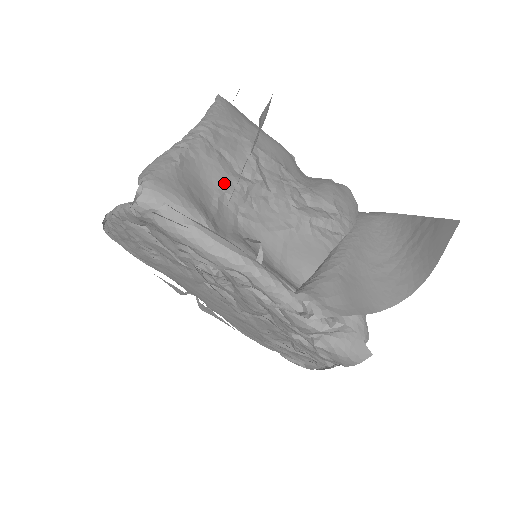
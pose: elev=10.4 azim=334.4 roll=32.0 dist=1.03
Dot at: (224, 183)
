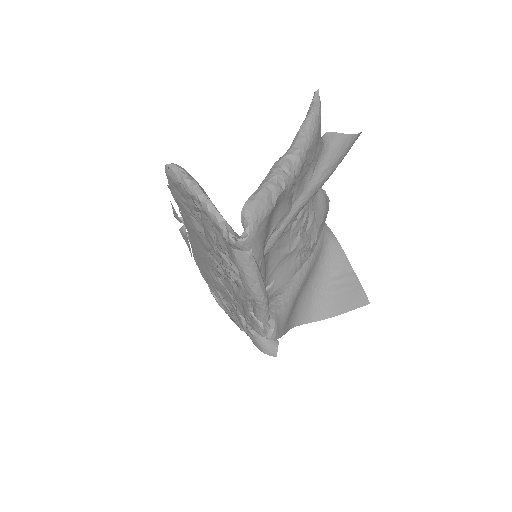
Dot at: (282, 217)
